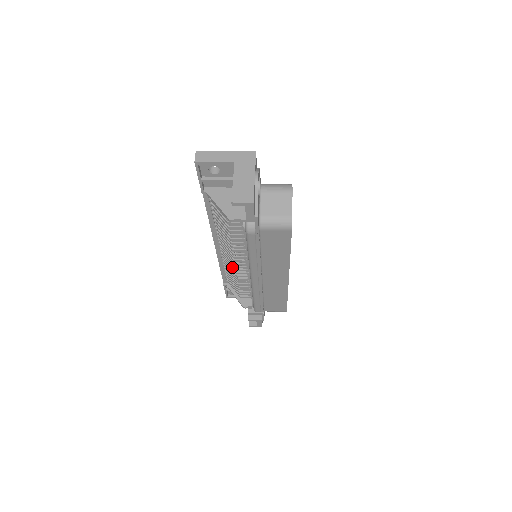
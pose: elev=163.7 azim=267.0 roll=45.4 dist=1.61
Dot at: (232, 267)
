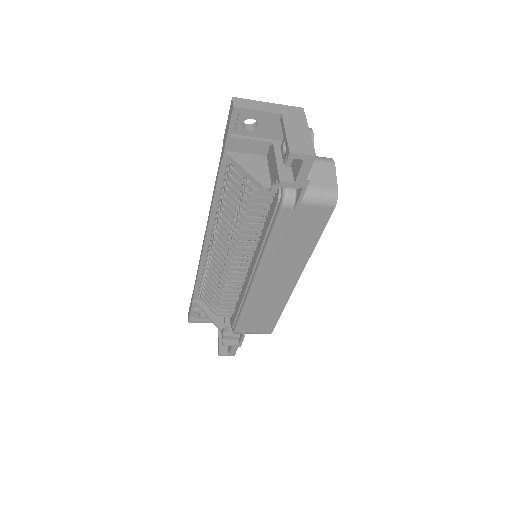
Dot at: (222, 270)
